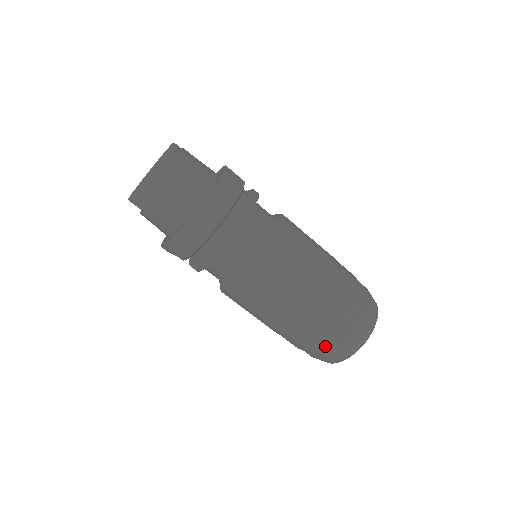
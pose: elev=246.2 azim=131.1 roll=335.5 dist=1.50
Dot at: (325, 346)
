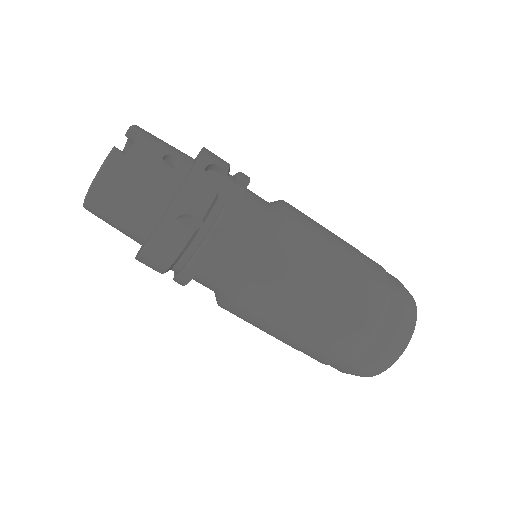
Dot at: occluded
